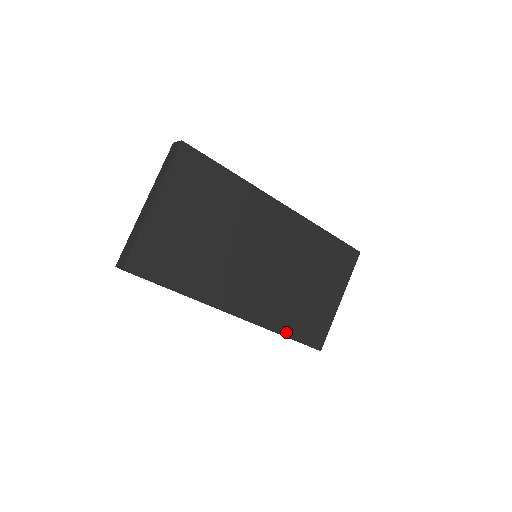
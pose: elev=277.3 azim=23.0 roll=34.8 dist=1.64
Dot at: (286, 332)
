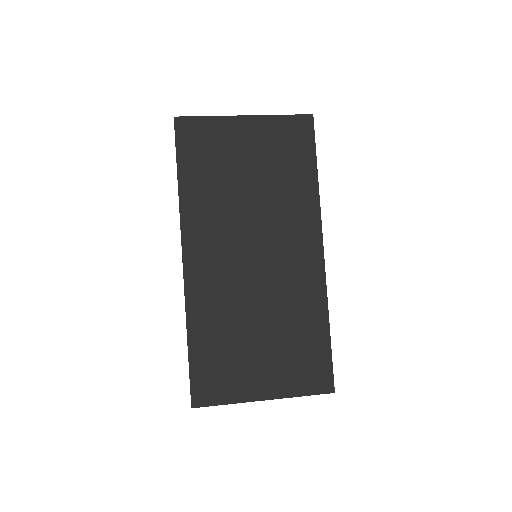
Dot at: (193, 338)
